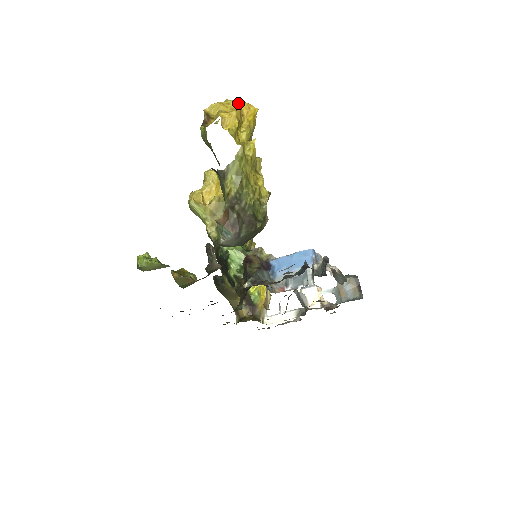
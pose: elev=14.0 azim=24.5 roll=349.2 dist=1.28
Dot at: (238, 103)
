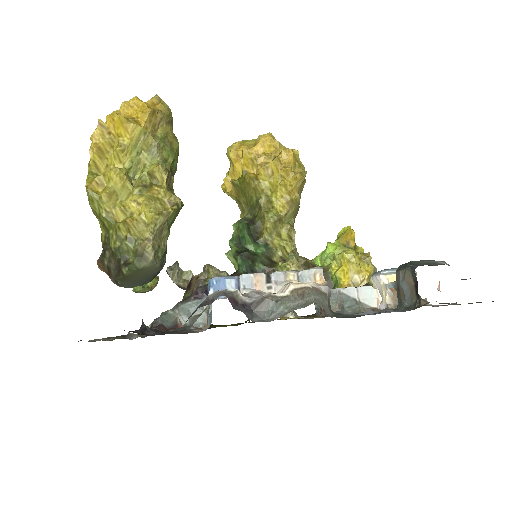
Dot at: (98, 123)
